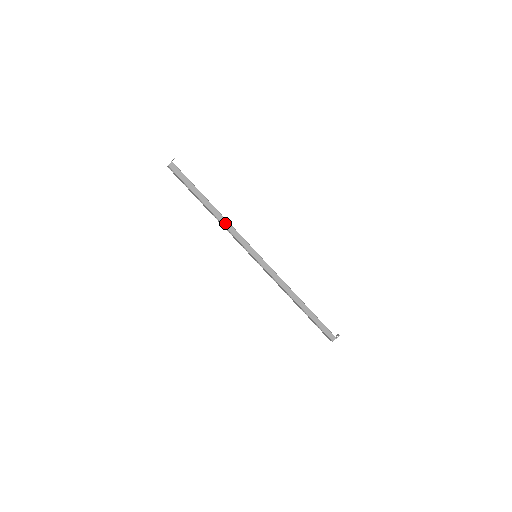
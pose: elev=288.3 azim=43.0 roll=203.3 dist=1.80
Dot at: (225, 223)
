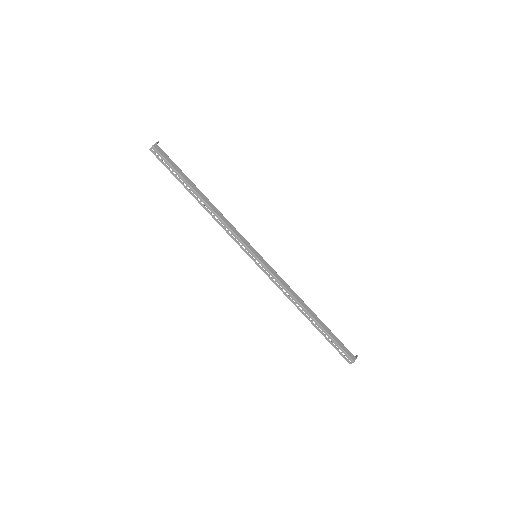
Dot at: (219, 215)
